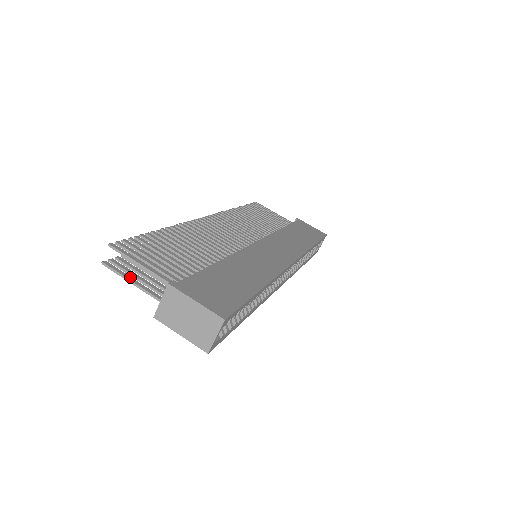
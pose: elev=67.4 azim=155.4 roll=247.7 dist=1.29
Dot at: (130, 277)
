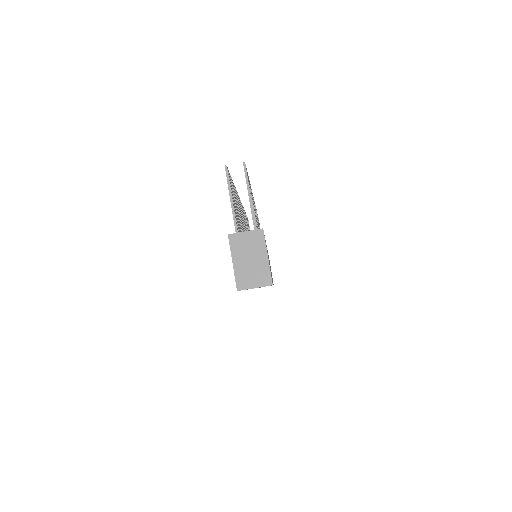
Dot at: occluded
